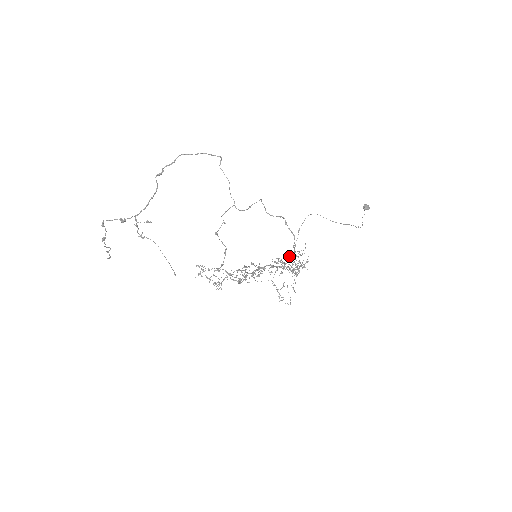
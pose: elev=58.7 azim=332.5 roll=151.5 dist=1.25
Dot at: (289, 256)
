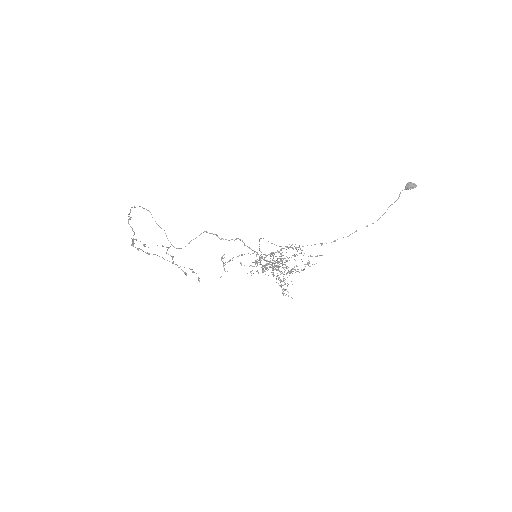
Dot at: occluded
